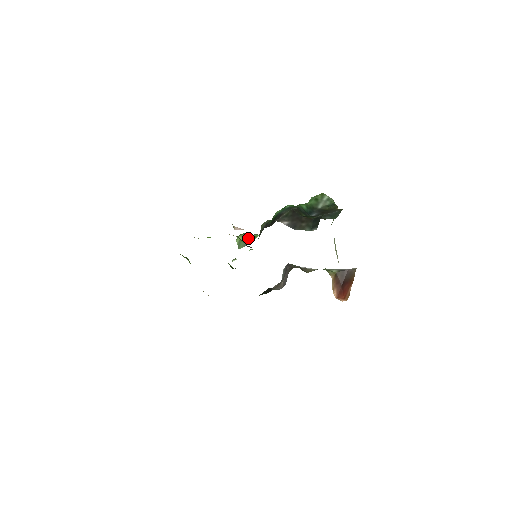
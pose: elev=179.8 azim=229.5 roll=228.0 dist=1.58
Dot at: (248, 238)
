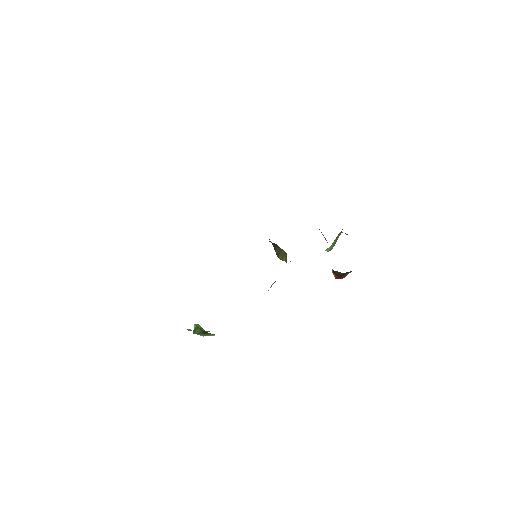
Dot at: (205, 331)
